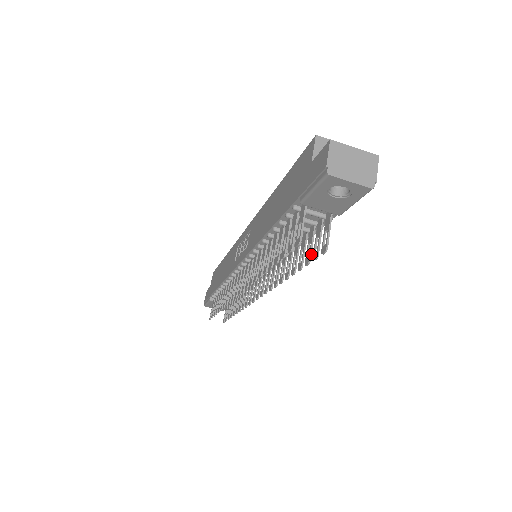
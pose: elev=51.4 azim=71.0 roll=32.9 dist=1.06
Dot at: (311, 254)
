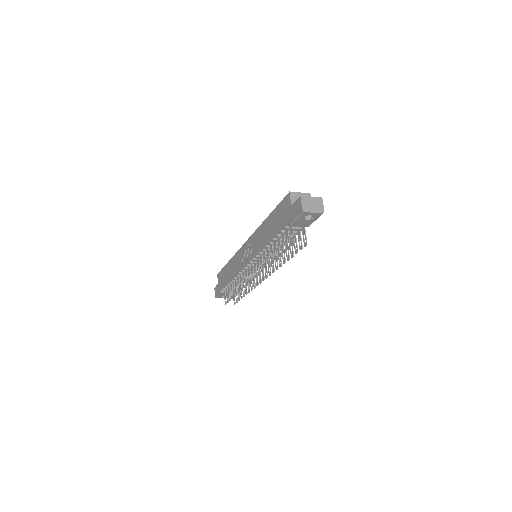
Dot at: occluded
